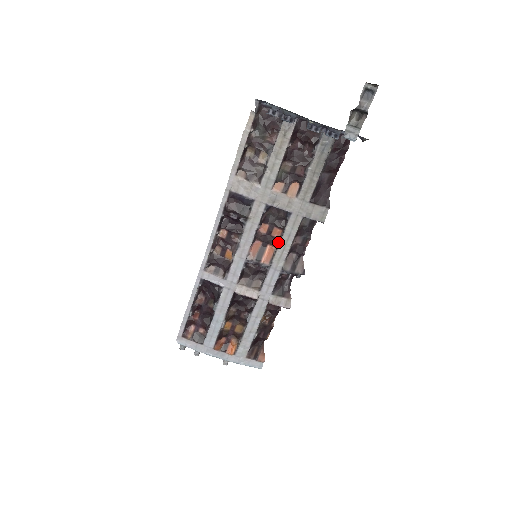
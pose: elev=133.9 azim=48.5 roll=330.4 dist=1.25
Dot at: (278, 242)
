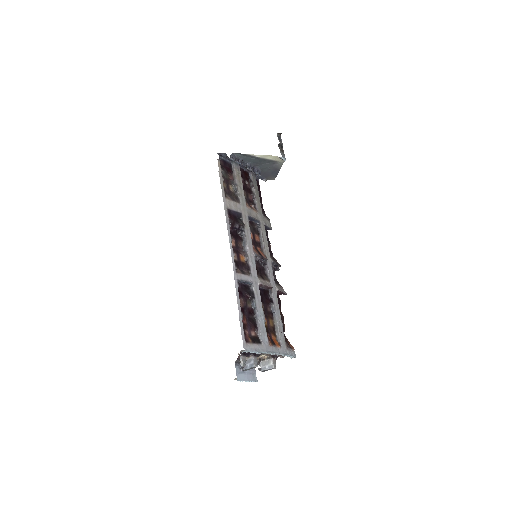
Dot at: (260, 245)
